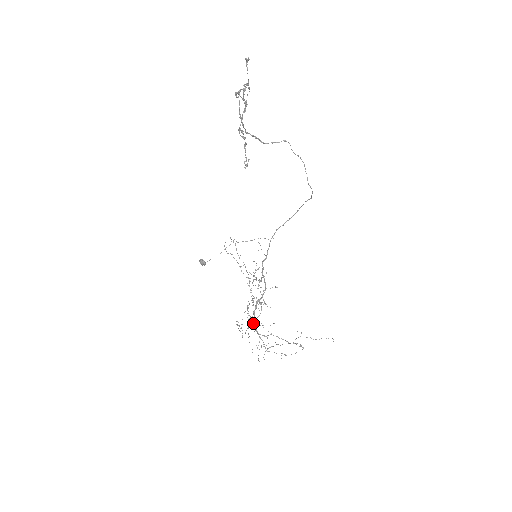
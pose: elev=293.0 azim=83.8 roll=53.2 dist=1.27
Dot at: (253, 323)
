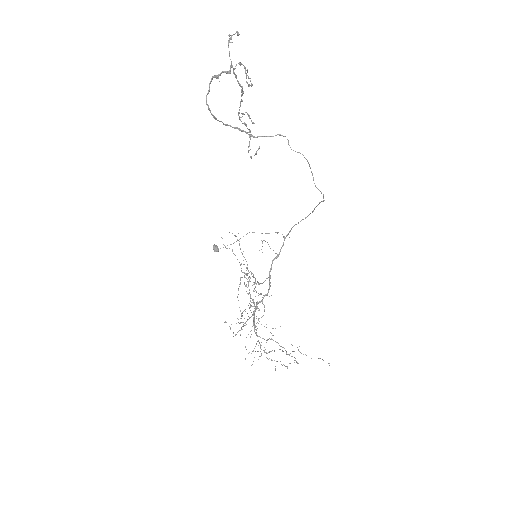
Dot at: occluded
